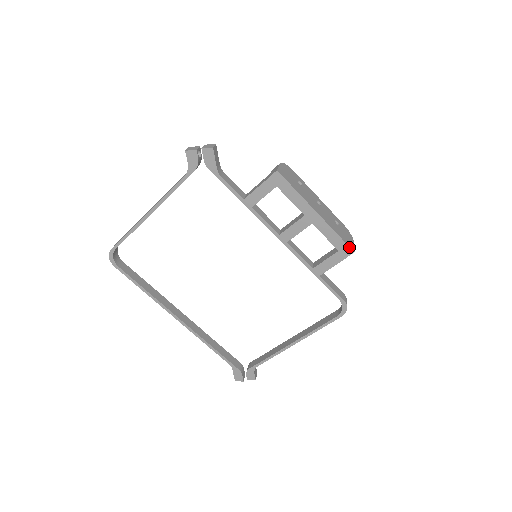
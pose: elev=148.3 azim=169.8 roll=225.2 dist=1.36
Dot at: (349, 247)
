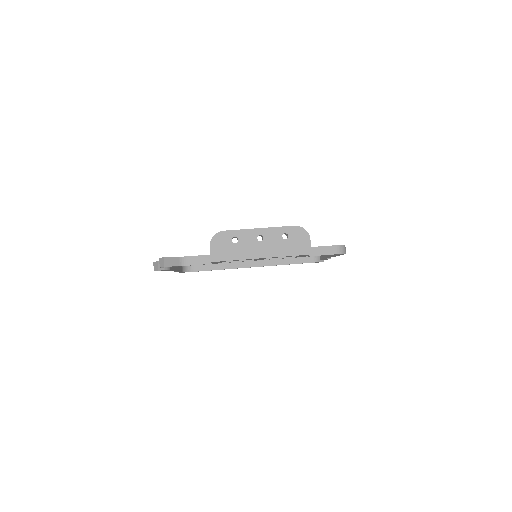
Dot at: occluded
